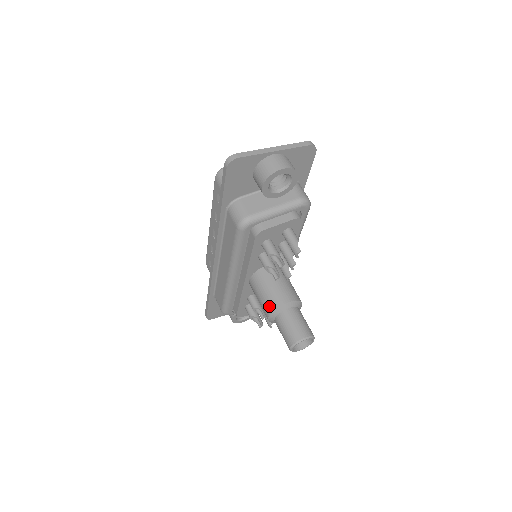
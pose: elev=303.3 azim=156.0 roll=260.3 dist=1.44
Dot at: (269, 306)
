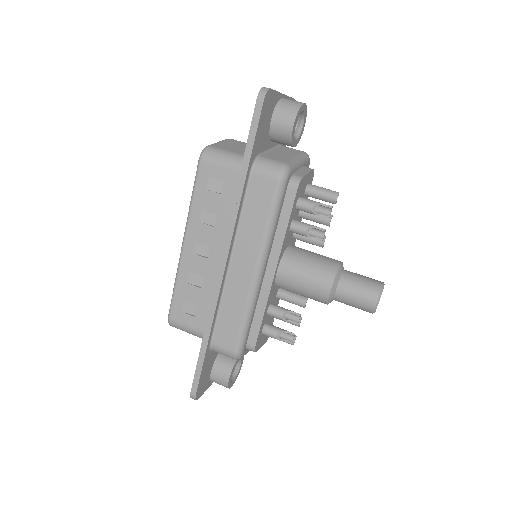
Dot at: (326, 275)
